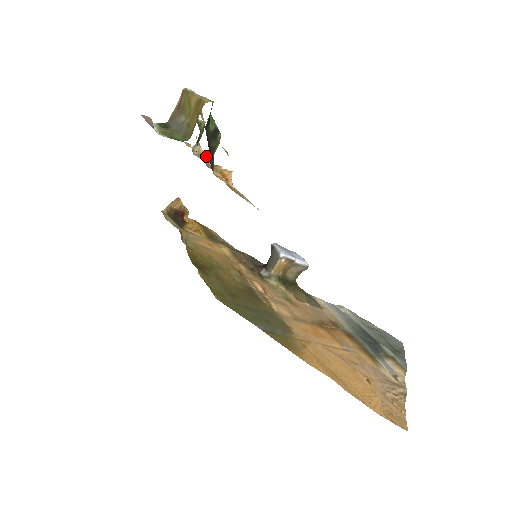
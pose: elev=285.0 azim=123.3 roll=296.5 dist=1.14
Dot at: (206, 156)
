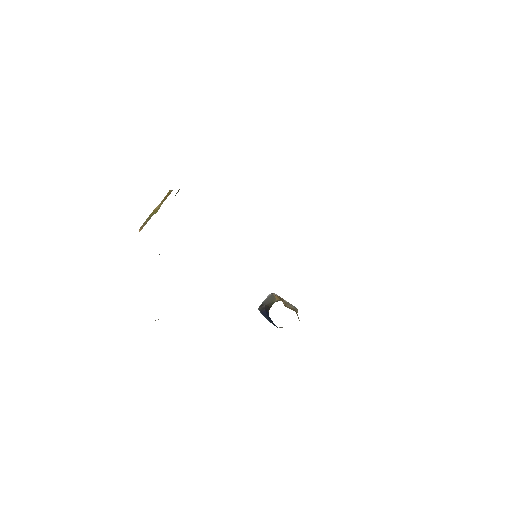
Dot at: occluded
